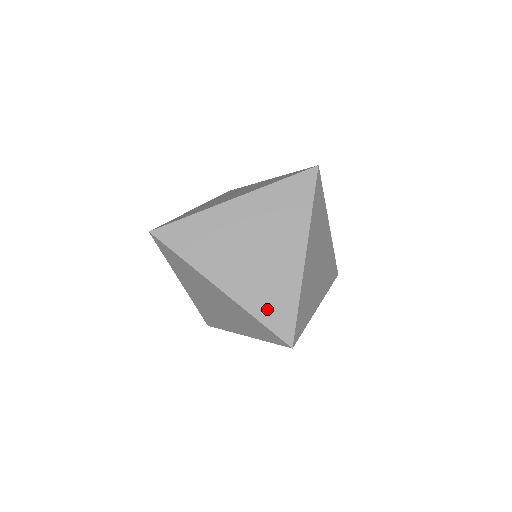
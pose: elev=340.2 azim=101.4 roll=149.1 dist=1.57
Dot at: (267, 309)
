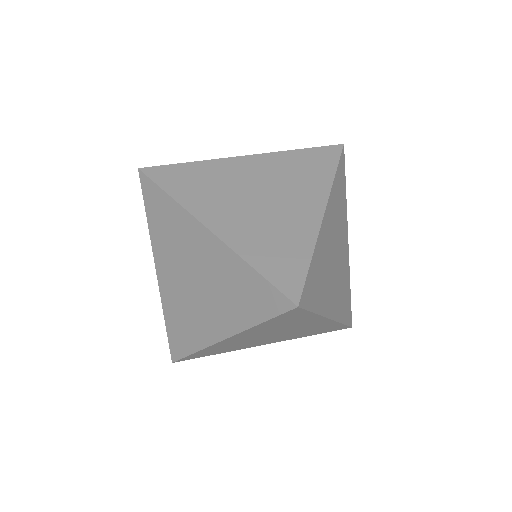
Dot at: (268, 258)
